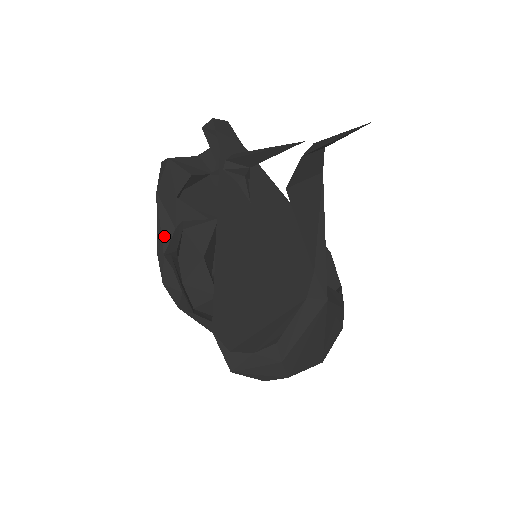
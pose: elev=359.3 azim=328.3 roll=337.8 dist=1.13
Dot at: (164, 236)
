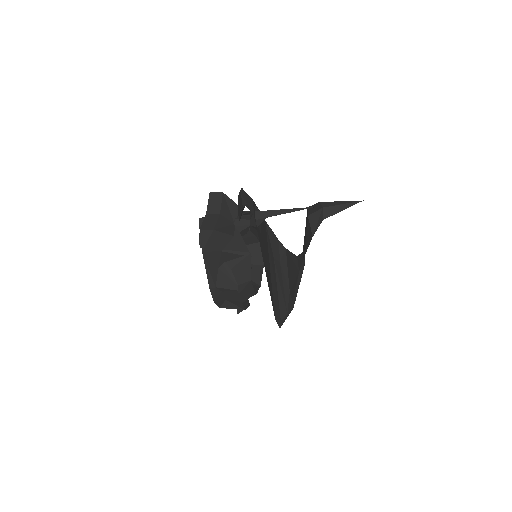
Dot at: (213, 276)
